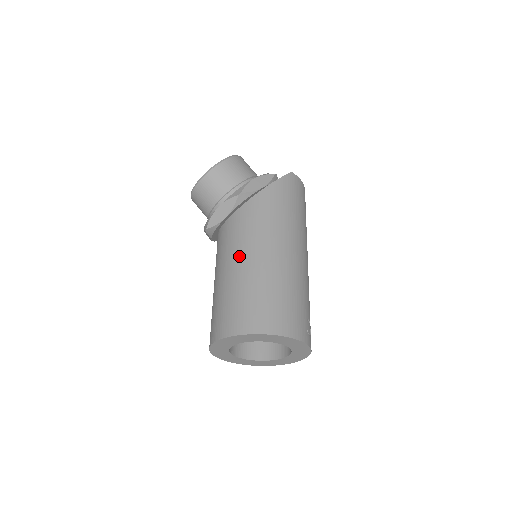
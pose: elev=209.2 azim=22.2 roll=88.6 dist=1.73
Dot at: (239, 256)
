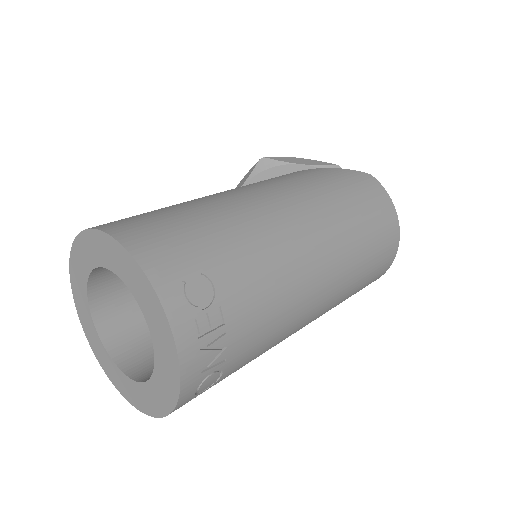
Dot at: occluded
